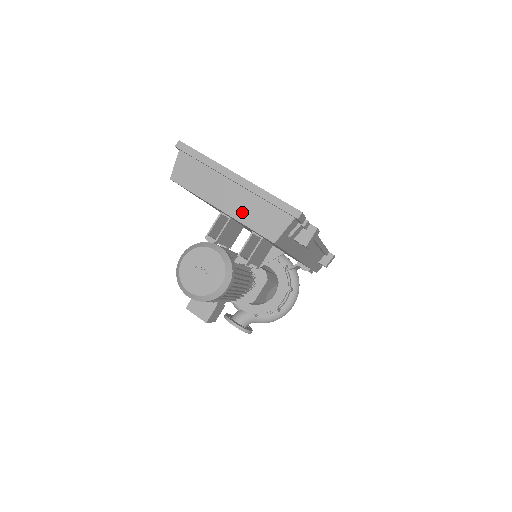
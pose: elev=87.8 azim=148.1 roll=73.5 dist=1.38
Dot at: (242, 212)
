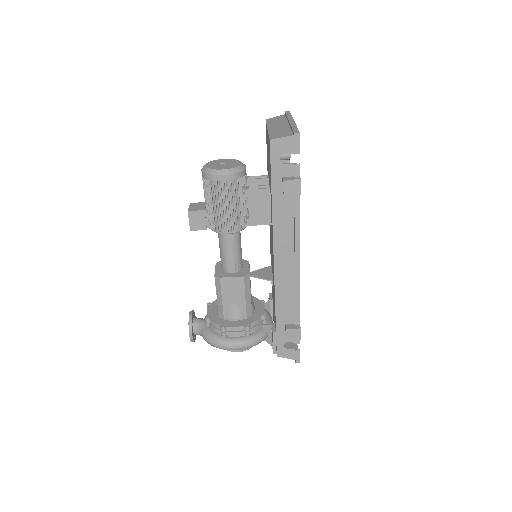
Dot at: (275, 130)
